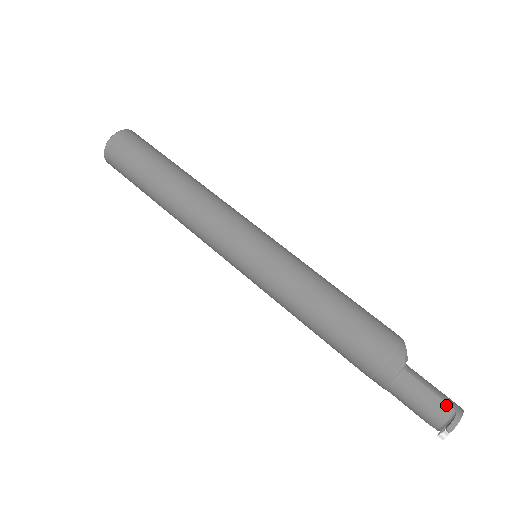
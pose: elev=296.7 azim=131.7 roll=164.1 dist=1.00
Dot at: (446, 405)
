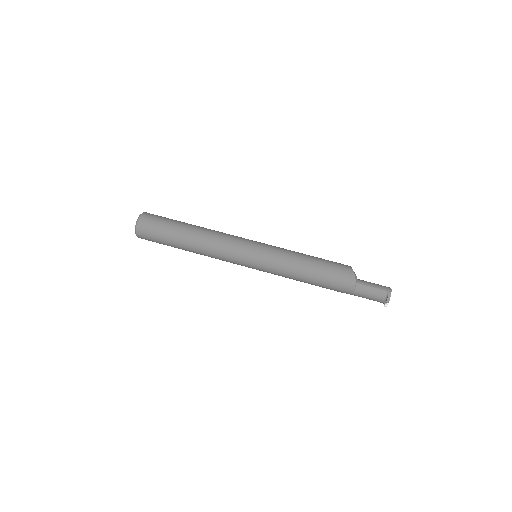
Dot at: (382, 291)
